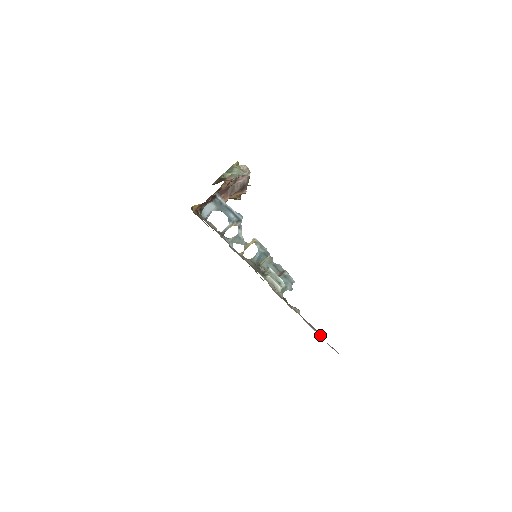
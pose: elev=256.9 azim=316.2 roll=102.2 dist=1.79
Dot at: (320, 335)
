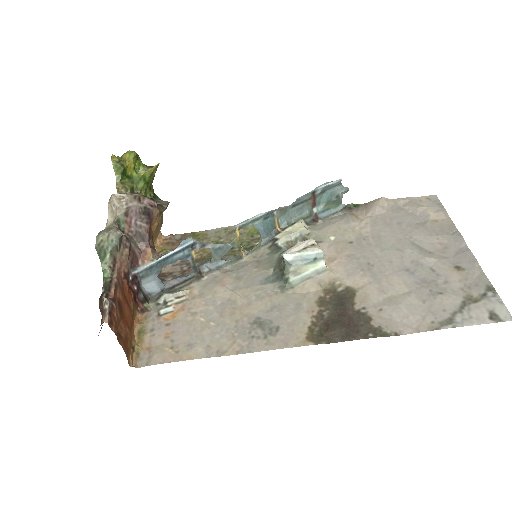
Dot at: (428, 268)
